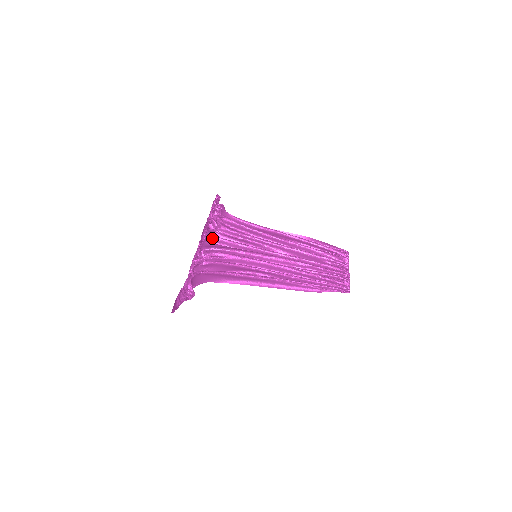
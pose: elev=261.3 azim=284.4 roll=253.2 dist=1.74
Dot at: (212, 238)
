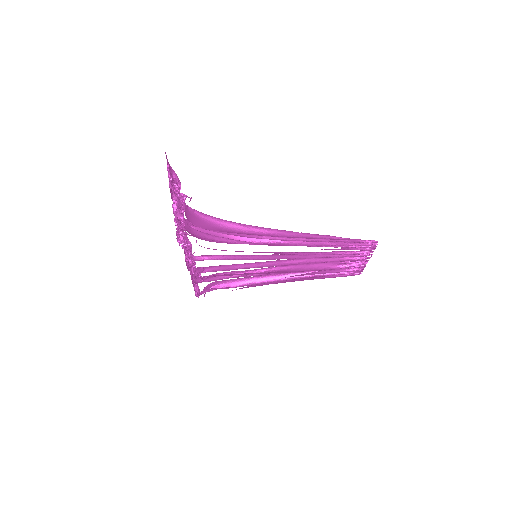
Dot at: (199, 270)
